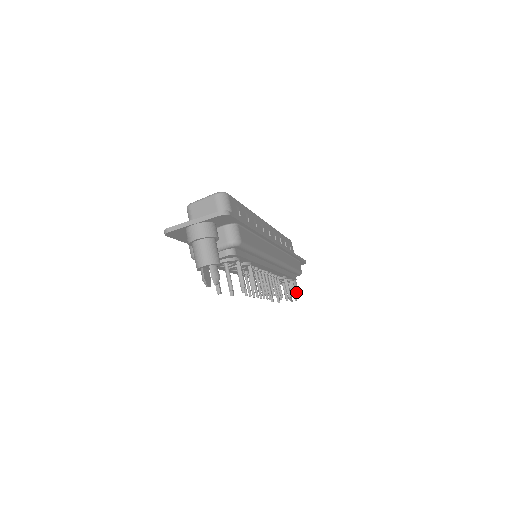
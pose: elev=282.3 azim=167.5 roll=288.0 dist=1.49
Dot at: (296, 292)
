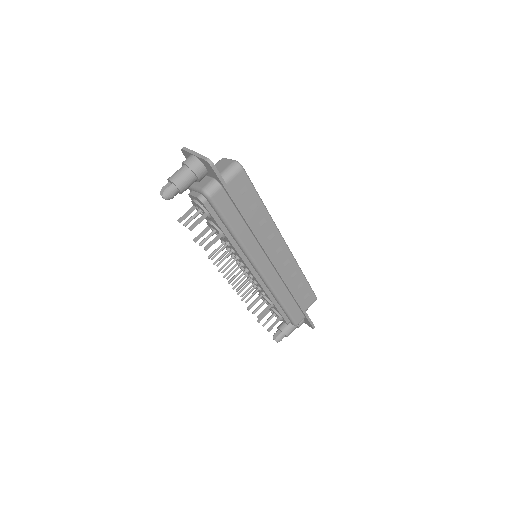
Dot at: (282, 336)
